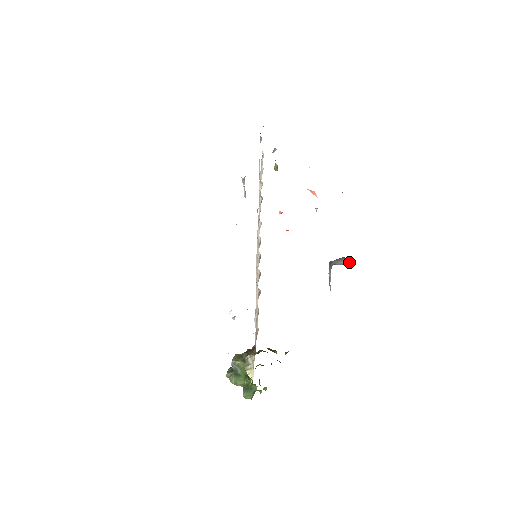
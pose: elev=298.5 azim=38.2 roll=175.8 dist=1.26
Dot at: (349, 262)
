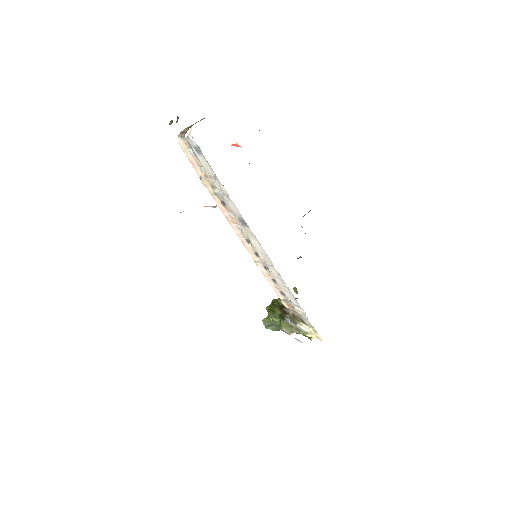
Dot at: occluded
